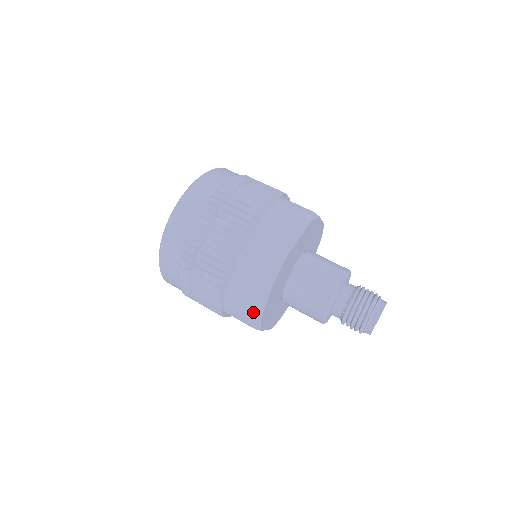
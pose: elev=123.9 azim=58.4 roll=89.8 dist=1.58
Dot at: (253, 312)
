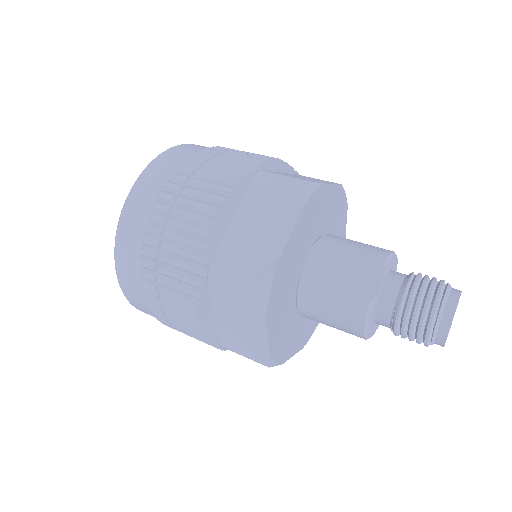
Dot at: (257, 351)
